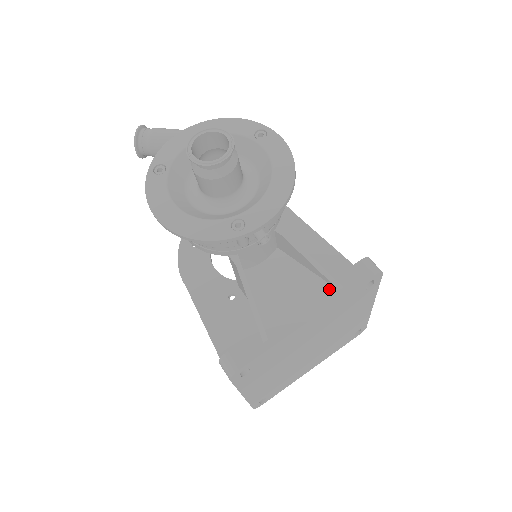
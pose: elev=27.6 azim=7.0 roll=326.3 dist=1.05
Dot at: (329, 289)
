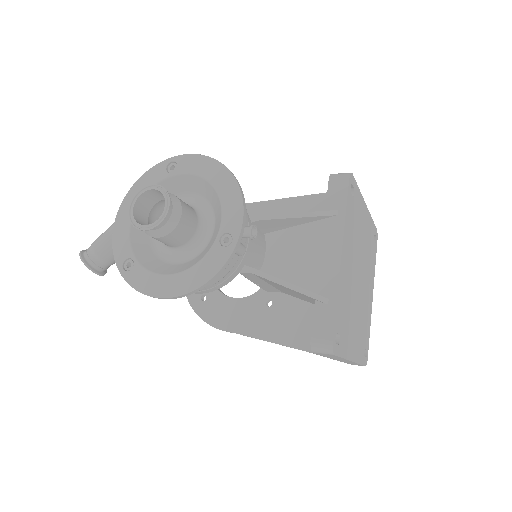
Dot at: (330, 222)
